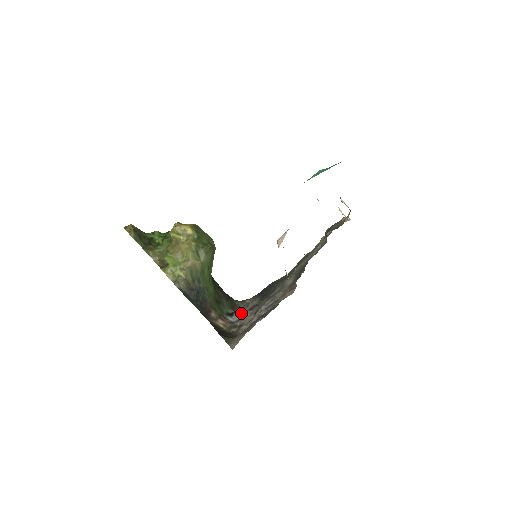
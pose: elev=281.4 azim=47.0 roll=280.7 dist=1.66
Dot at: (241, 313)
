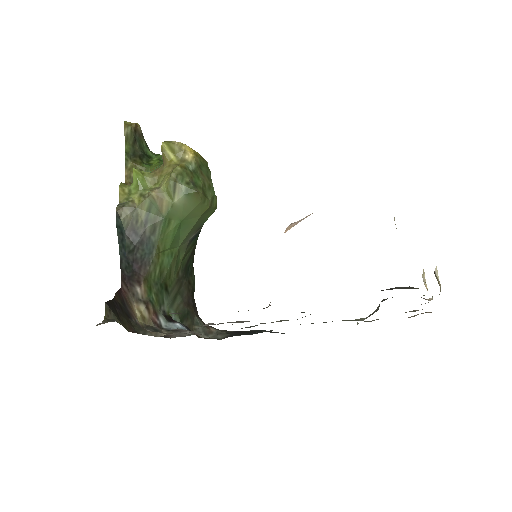
Dot at: (186, 329)
